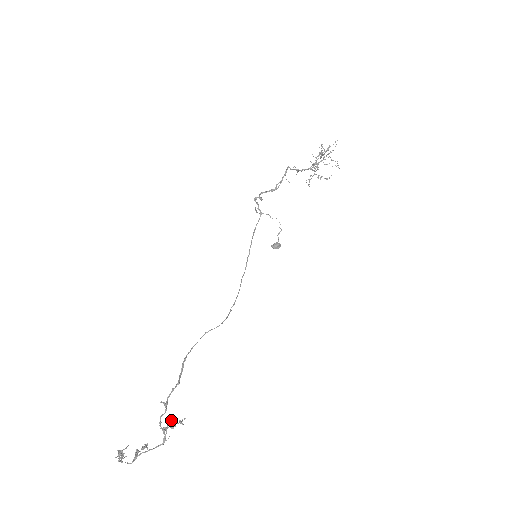
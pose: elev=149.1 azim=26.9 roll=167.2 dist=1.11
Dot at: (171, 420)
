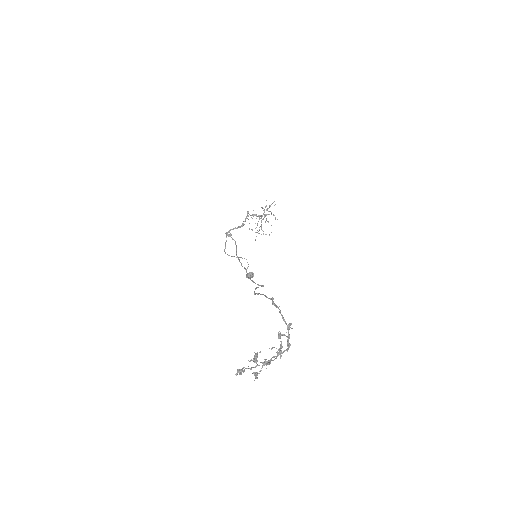
Dot at: (279, 336)
